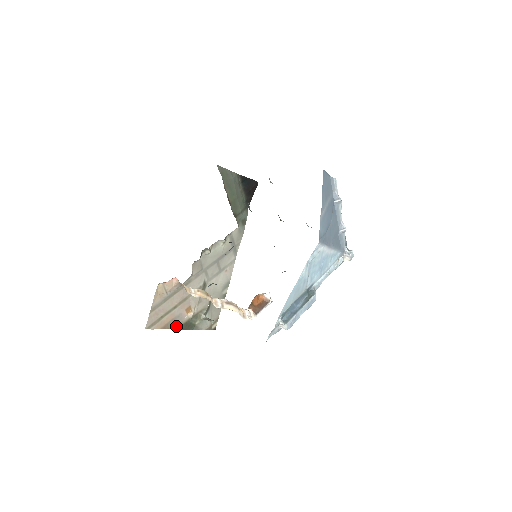
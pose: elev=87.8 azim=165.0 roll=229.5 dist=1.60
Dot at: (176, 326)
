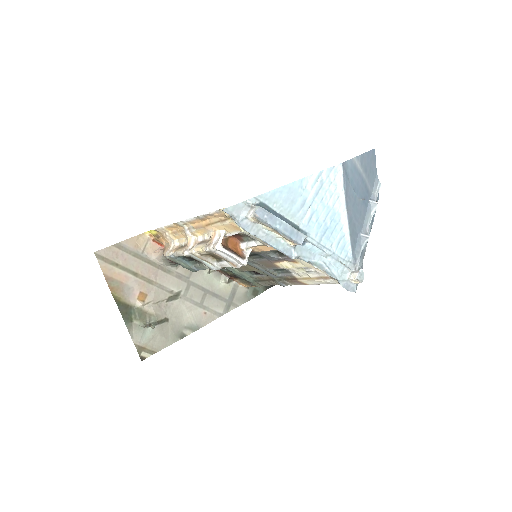
Dot at: (117, 295)
